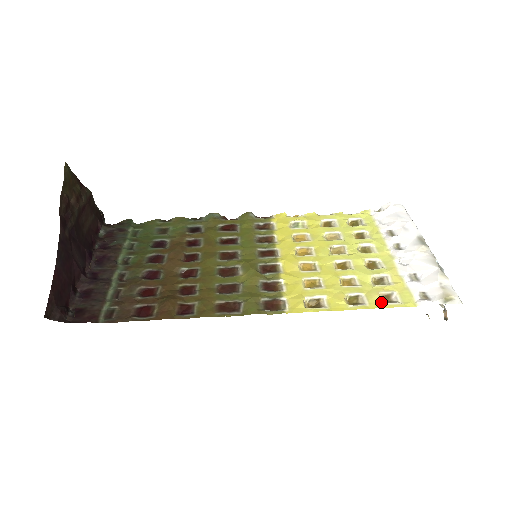
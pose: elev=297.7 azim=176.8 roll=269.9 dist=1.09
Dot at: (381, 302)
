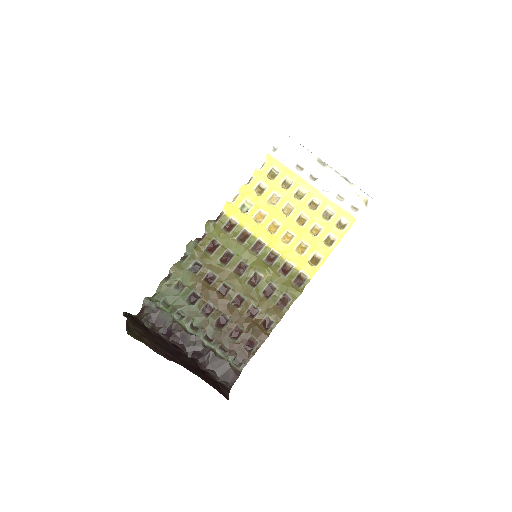
Dot at: (341, 231)
